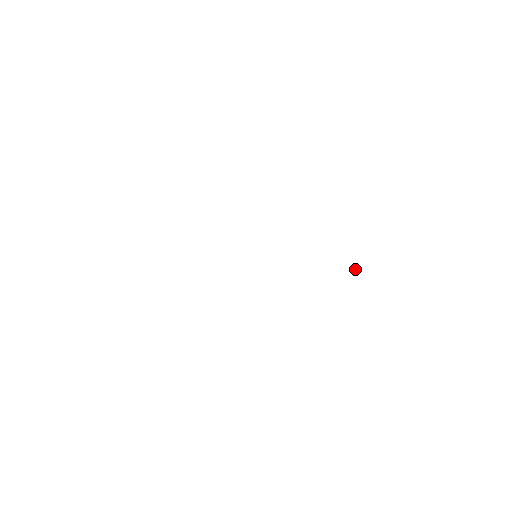
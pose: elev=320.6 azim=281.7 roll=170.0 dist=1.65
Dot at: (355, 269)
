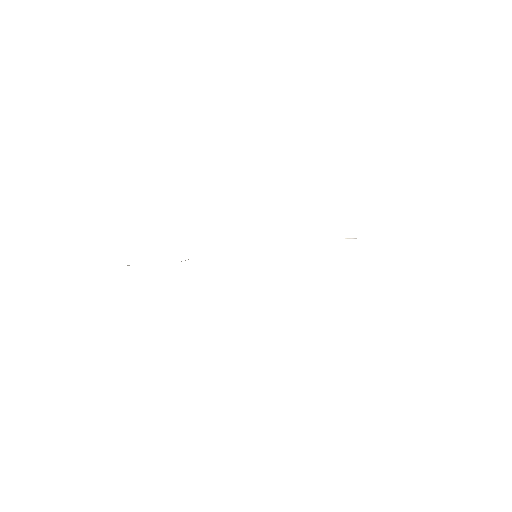
Dot at: (353, 238)
